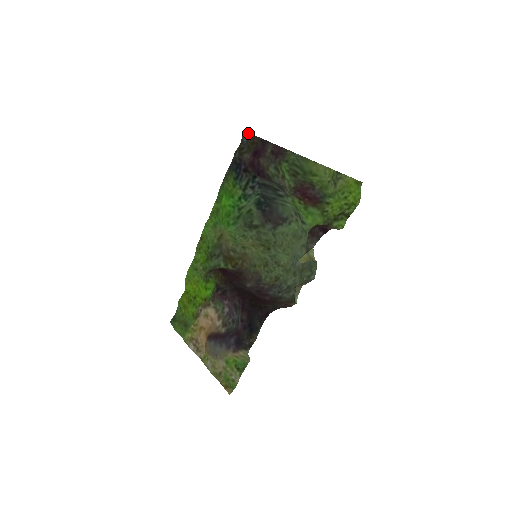
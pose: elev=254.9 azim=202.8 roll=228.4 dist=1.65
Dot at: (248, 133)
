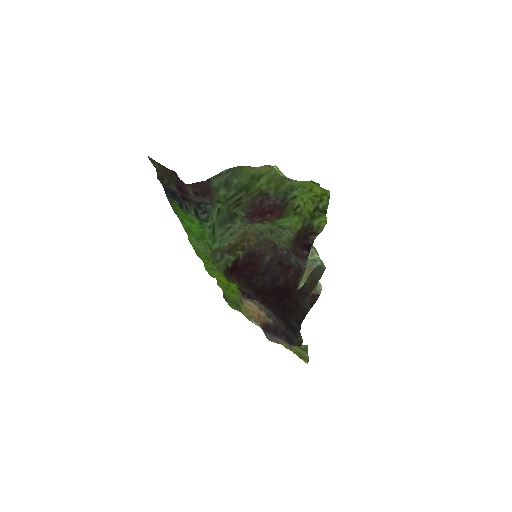
Dot at: (153, 161)
